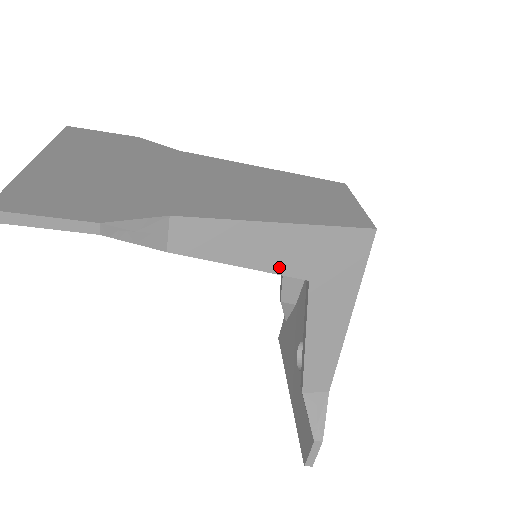
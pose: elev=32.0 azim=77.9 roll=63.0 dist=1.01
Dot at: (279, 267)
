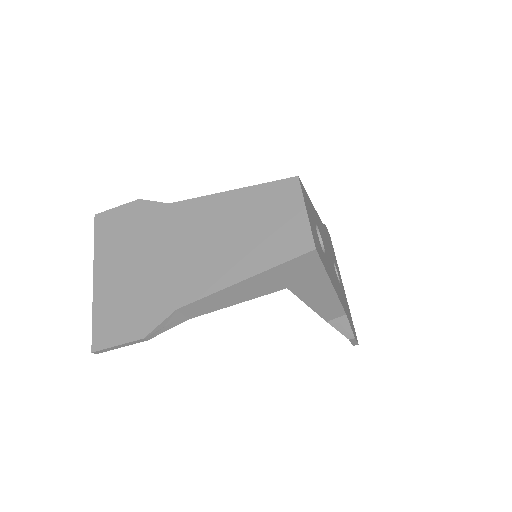
Dot at: (261, 293)
